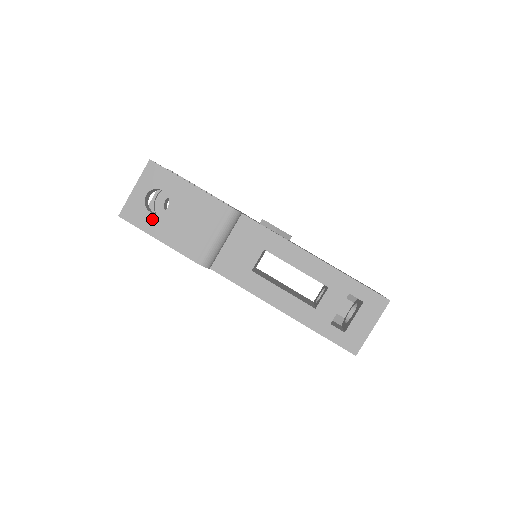
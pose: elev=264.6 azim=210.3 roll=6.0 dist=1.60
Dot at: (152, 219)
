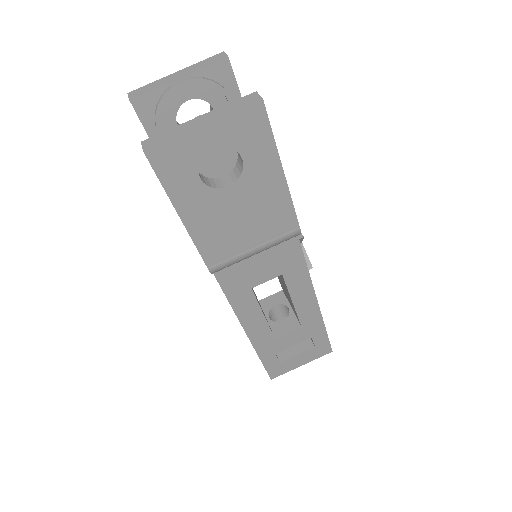
Dot at: (195, 188)
